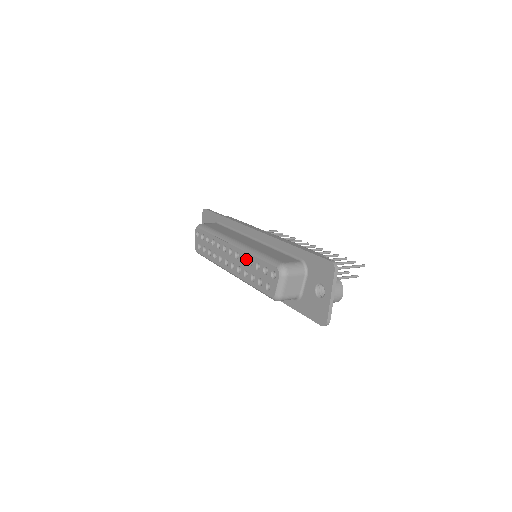
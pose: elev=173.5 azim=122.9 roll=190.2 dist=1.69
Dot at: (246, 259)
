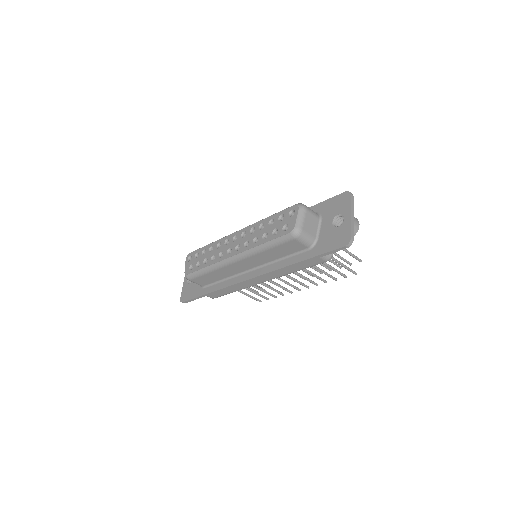
Dot at: (256, 227)
